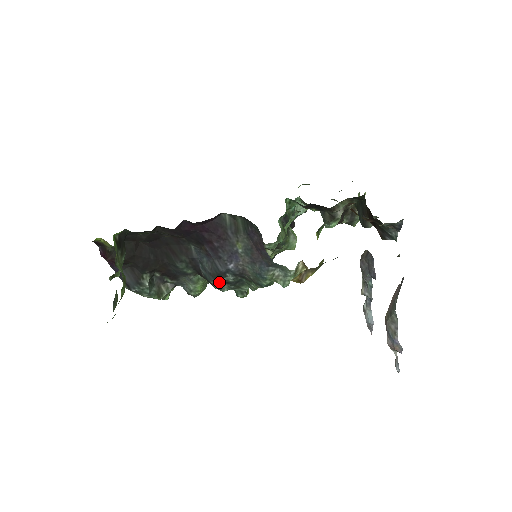
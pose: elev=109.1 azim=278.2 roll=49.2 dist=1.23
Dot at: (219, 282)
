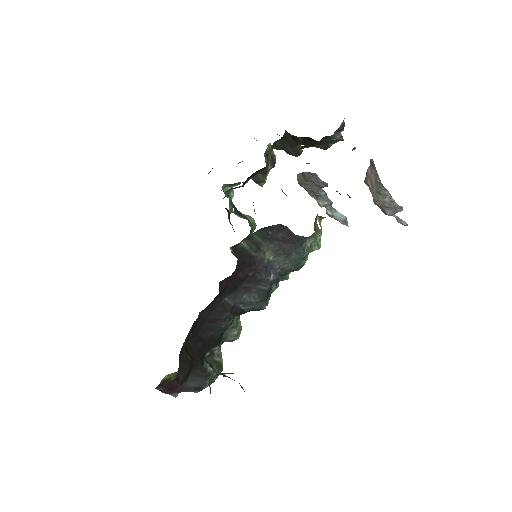
Dot at: occluded
